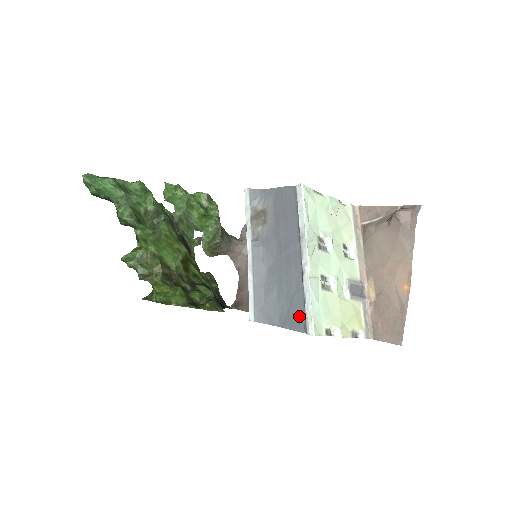
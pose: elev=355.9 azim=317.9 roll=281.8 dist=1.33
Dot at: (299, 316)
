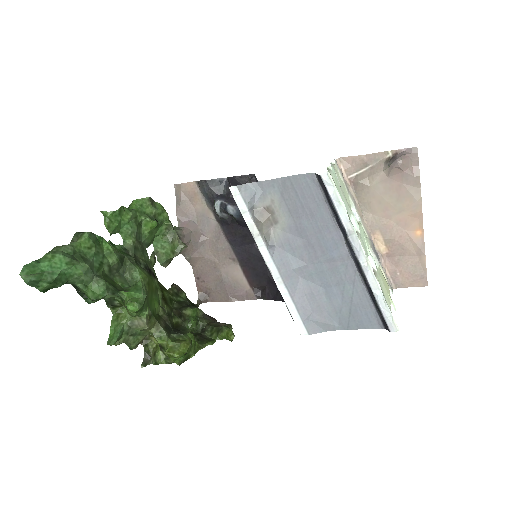
Dot at: (367, 314)
